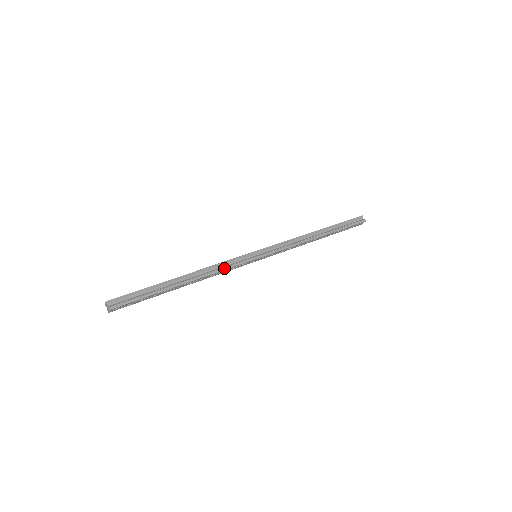
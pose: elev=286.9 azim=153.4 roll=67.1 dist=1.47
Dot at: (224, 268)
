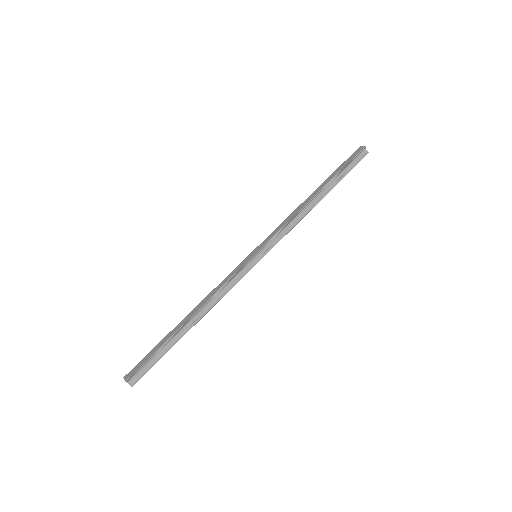
Dot at: (228, 290)
